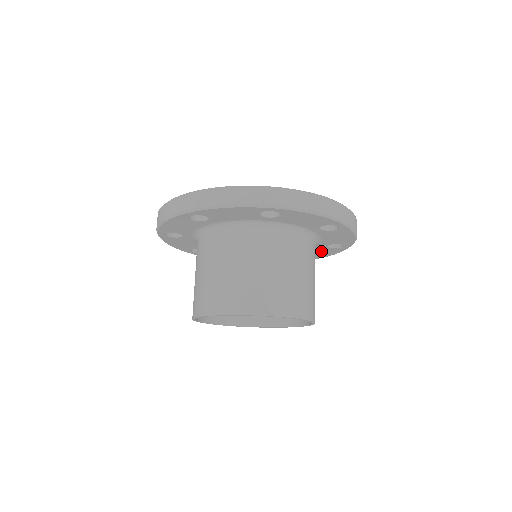
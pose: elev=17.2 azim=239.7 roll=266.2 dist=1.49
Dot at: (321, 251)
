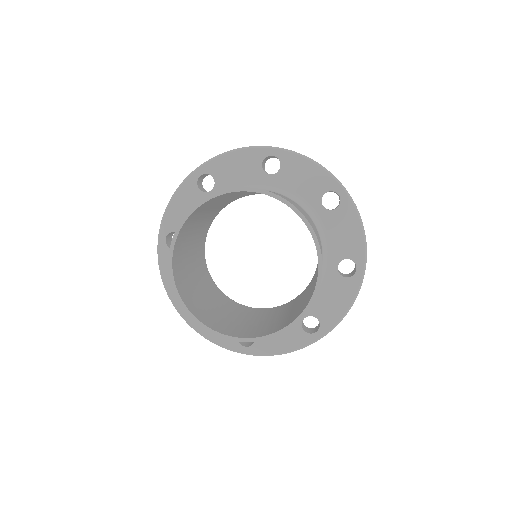
Dot at: (339, 228)
